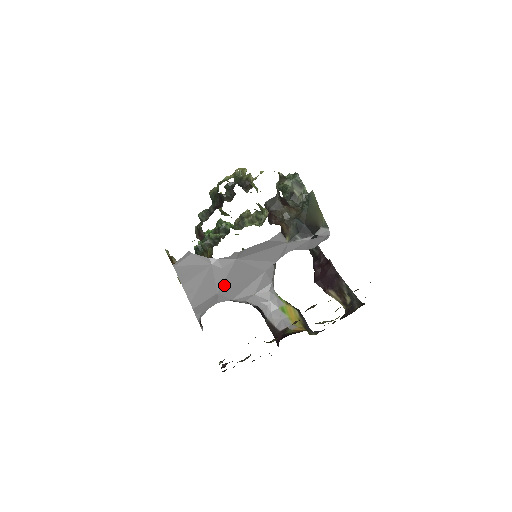
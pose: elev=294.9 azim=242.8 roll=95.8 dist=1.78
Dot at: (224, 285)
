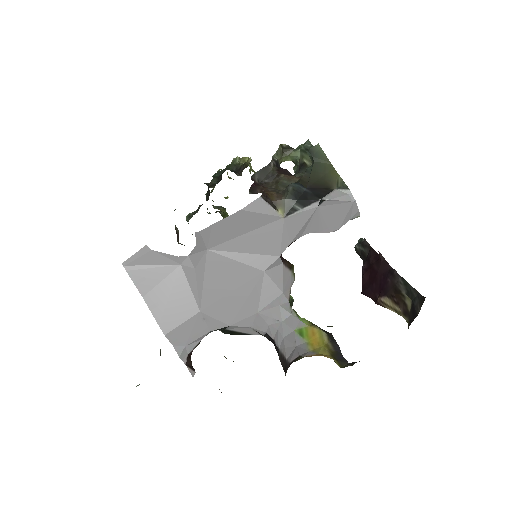
Dot at: (206, 297)
